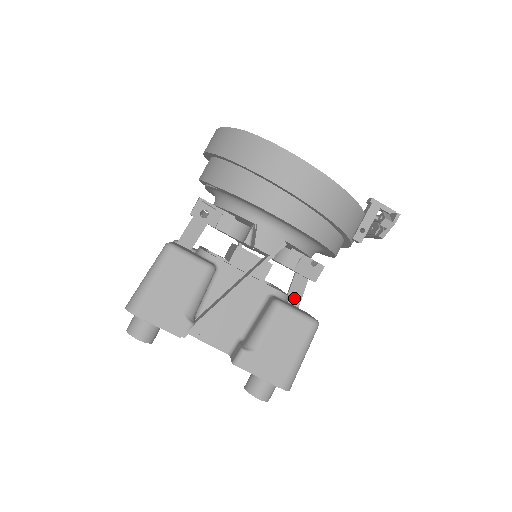
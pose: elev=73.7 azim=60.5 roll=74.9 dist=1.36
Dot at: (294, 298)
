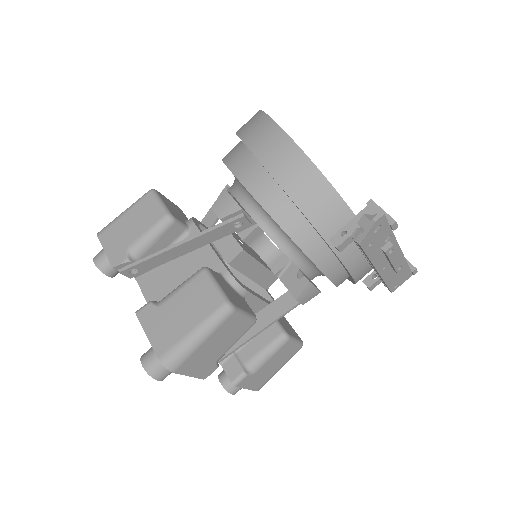
Dot at: (271, 313)
